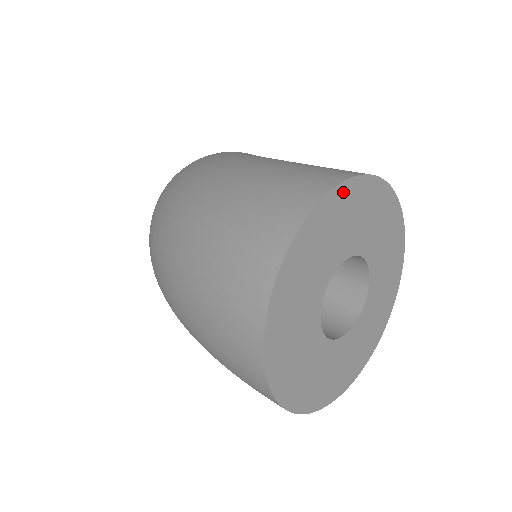
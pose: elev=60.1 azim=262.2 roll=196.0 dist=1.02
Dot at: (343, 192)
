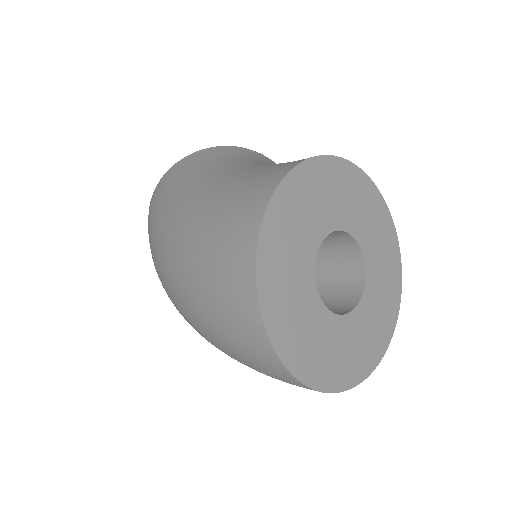
Dot at: (267, 234)
